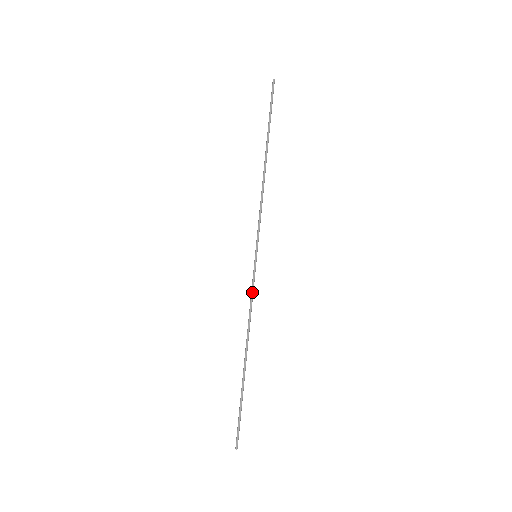
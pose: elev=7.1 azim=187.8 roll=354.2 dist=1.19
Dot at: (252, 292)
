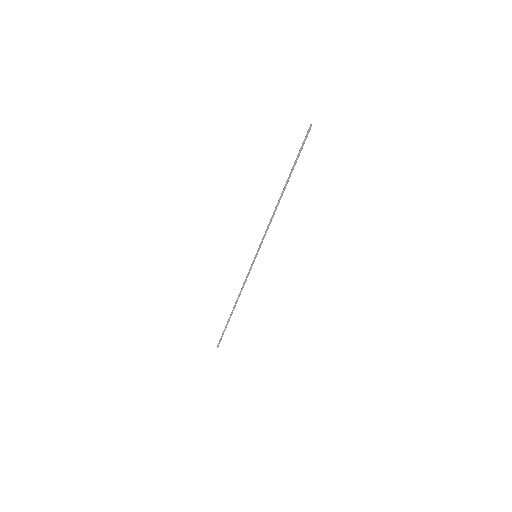
Dot at: (247, 276)
